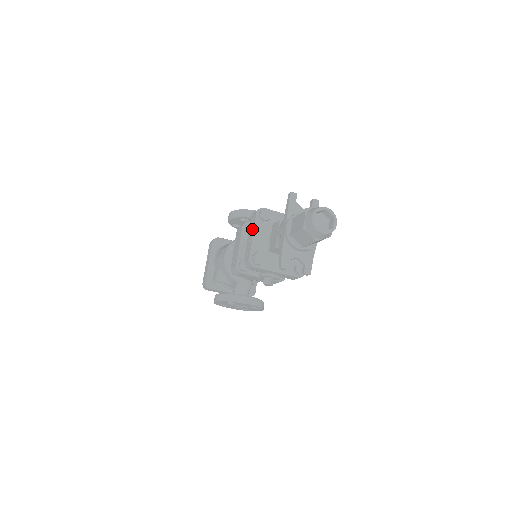
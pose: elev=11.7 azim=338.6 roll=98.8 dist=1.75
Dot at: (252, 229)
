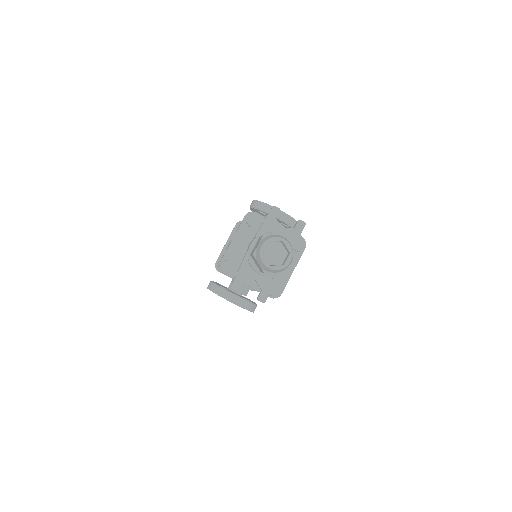
Dot at: (236, 231)
